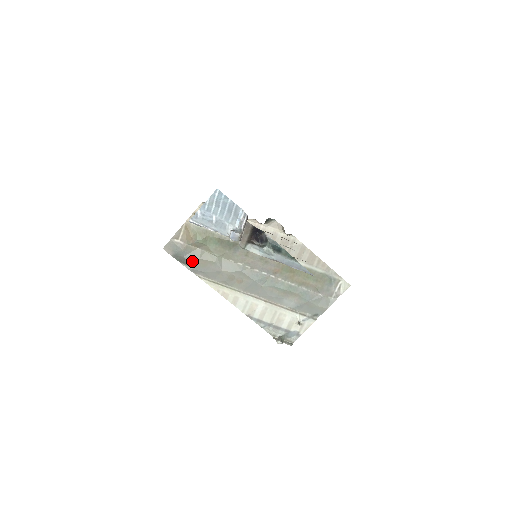
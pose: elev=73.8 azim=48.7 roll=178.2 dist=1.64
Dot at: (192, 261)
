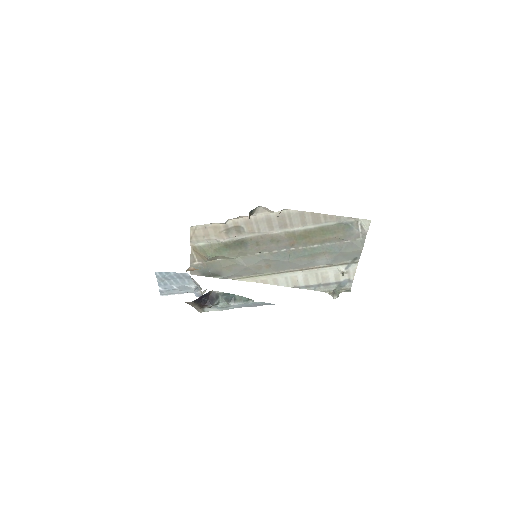
Dot at: (218, 272)
